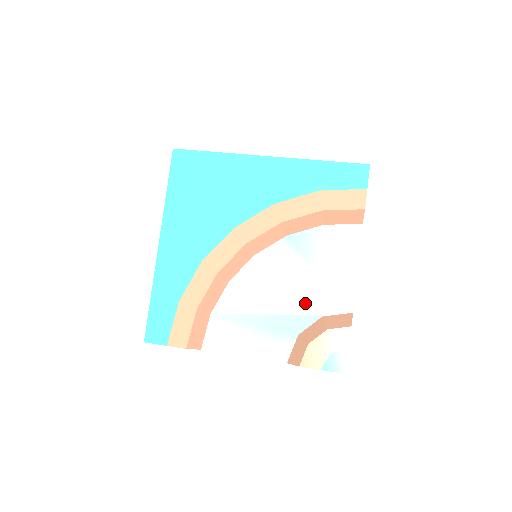
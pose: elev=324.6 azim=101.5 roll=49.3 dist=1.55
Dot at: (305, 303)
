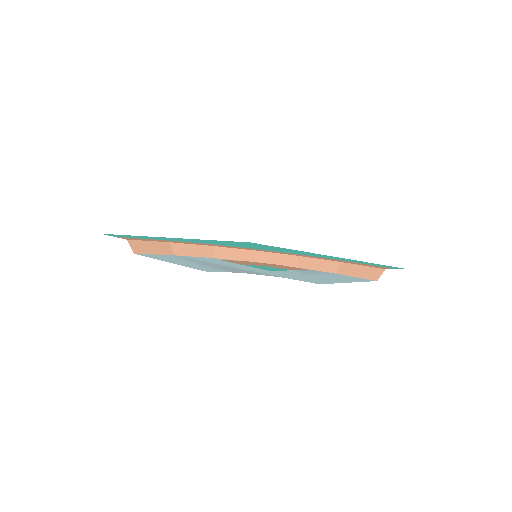
Dot at: (272, 273)
